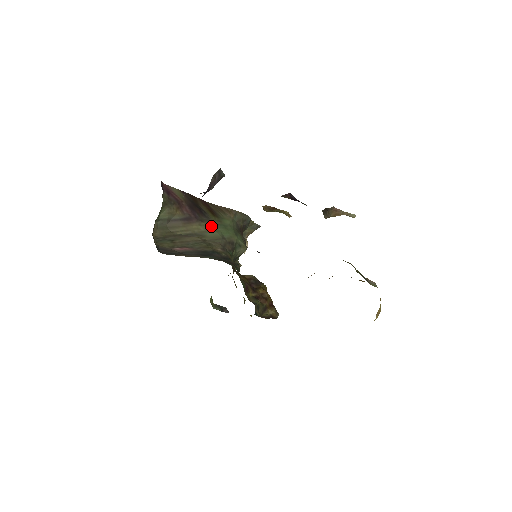
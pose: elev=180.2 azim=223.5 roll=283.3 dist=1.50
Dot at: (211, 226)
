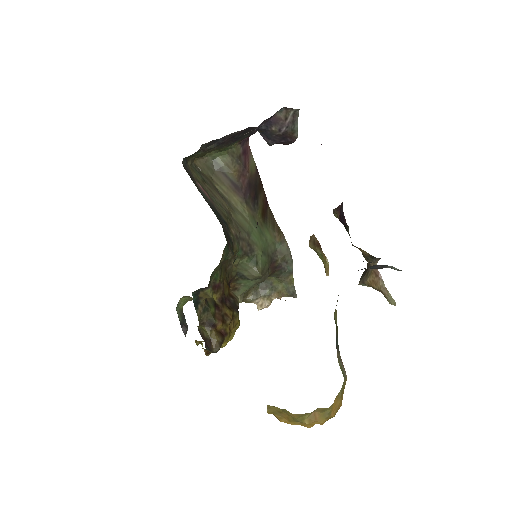
Dot at: (250, 216)
